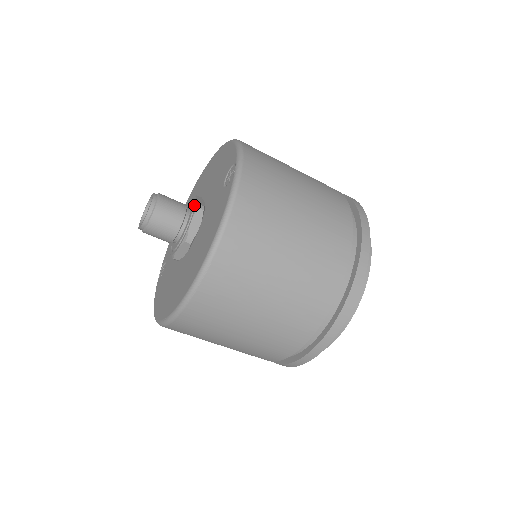
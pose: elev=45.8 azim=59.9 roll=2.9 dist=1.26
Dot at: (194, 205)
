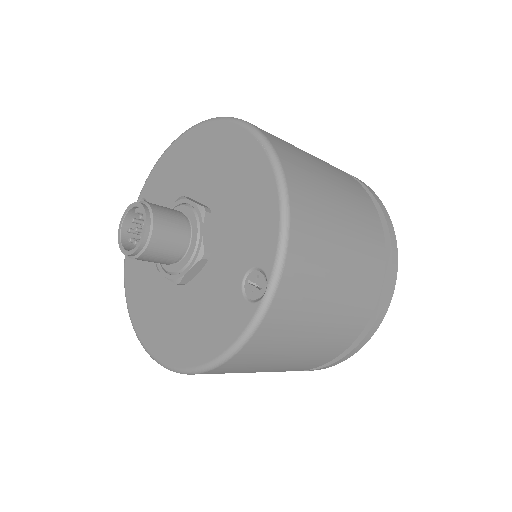
Dot at: (198, 241)
